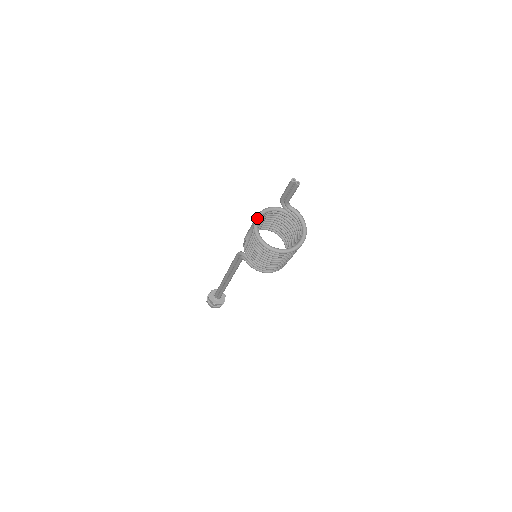
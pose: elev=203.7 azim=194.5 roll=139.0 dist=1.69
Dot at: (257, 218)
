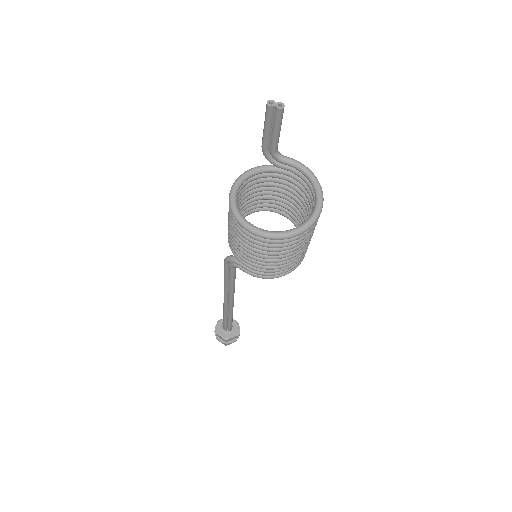
Dot at: (232, 192)
